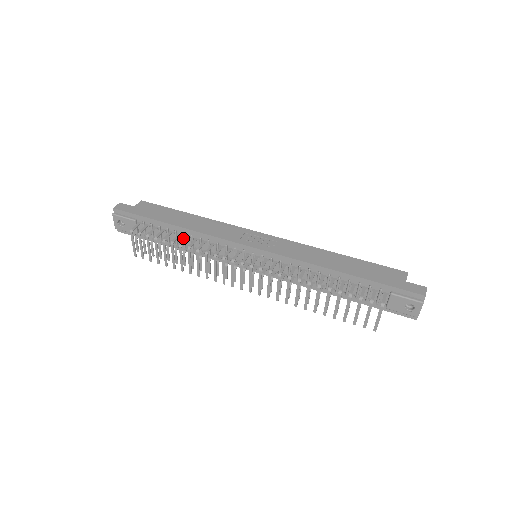
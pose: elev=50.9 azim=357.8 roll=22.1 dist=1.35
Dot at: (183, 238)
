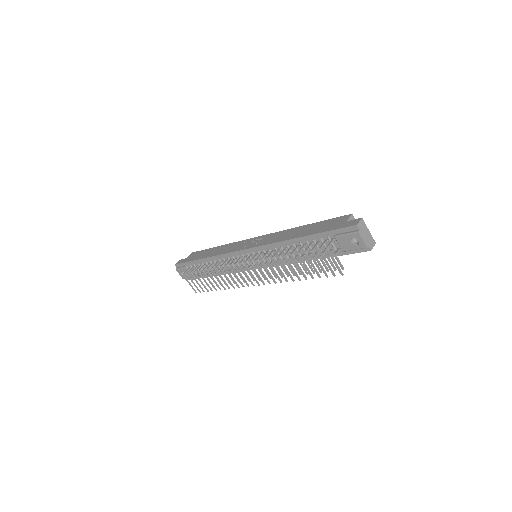
Dot at: (212, 265)
